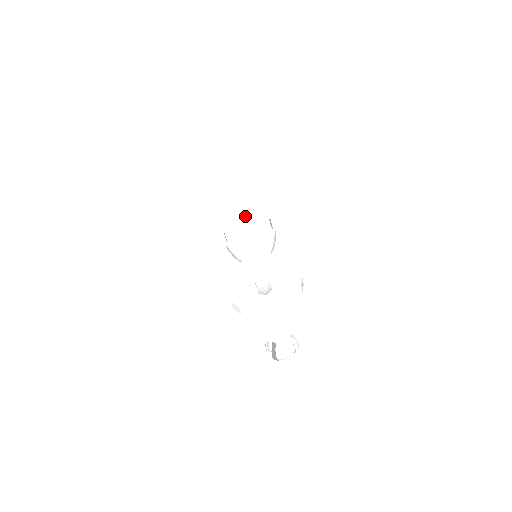
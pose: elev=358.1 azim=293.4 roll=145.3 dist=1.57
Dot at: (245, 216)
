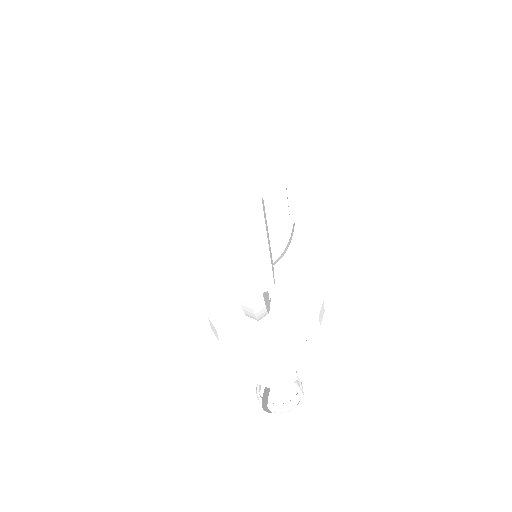
Dot at: (225, 180)
